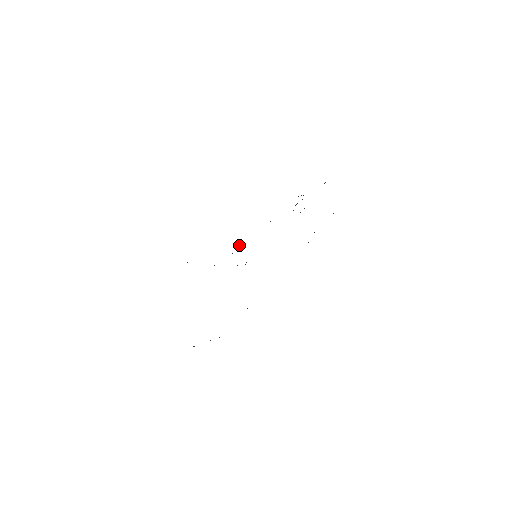
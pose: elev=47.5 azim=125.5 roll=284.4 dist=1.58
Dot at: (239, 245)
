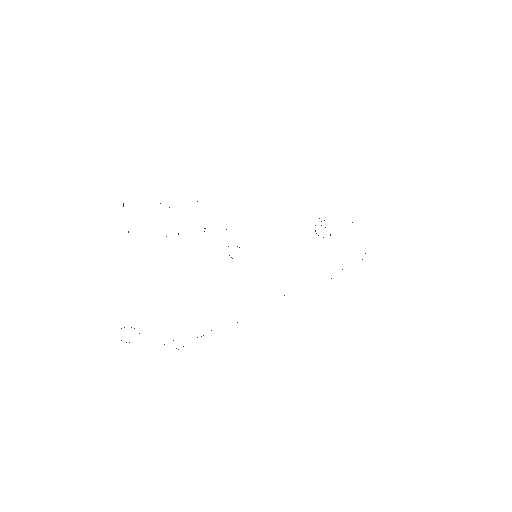
Dot at: occluded
